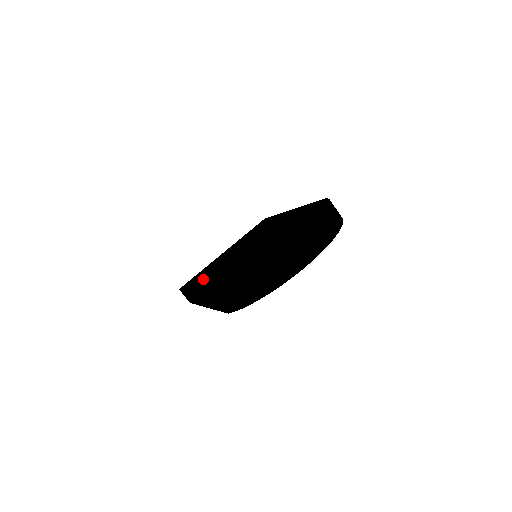
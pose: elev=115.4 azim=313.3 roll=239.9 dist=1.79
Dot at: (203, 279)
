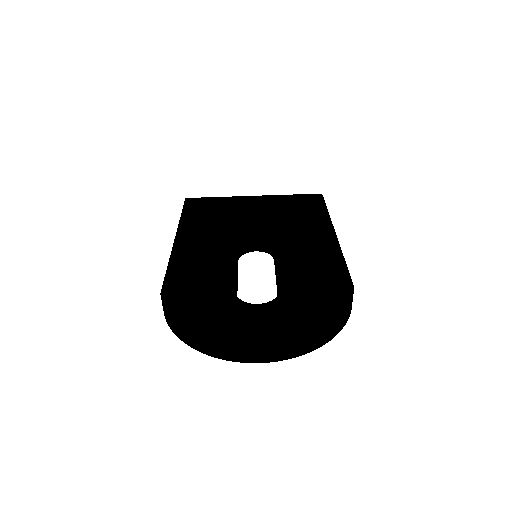
Dot at: (198, 226)
